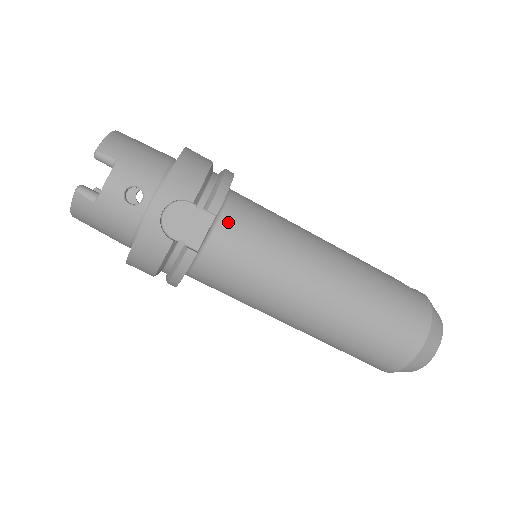
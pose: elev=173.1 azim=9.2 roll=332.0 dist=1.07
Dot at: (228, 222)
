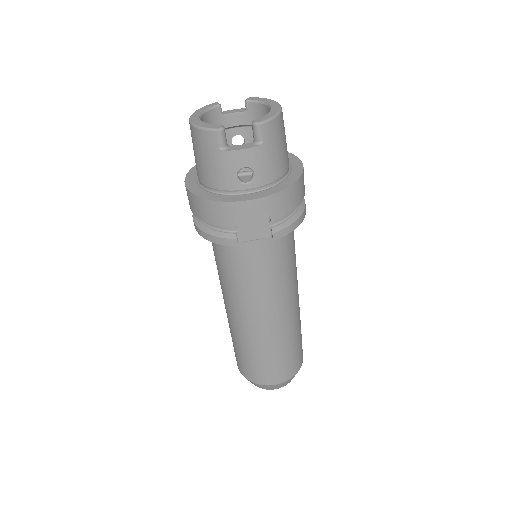
Dot at: (272, 243)
